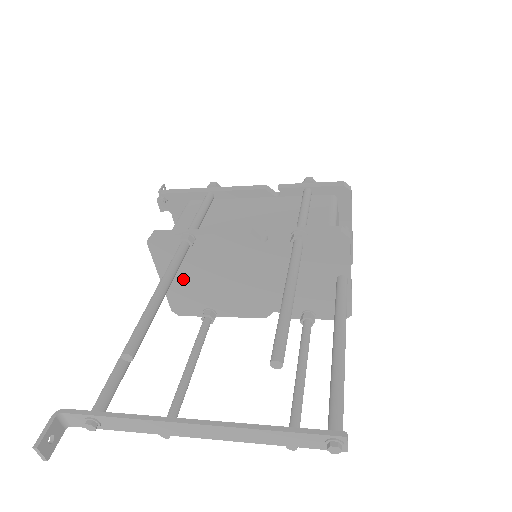
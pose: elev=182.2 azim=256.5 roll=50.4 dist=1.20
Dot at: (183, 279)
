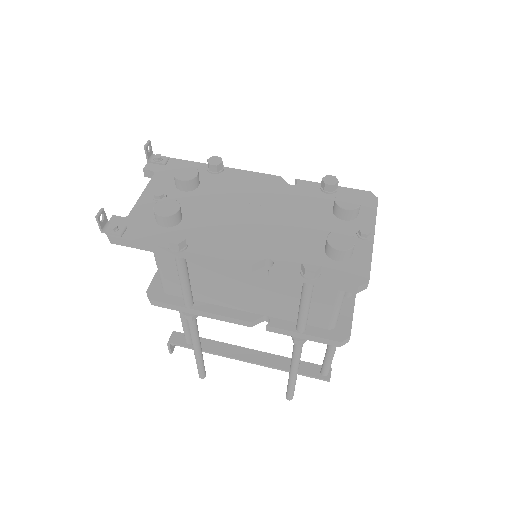
Dot at: occluded
